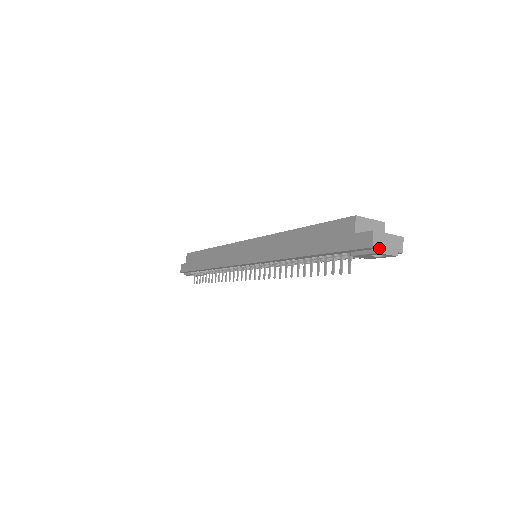
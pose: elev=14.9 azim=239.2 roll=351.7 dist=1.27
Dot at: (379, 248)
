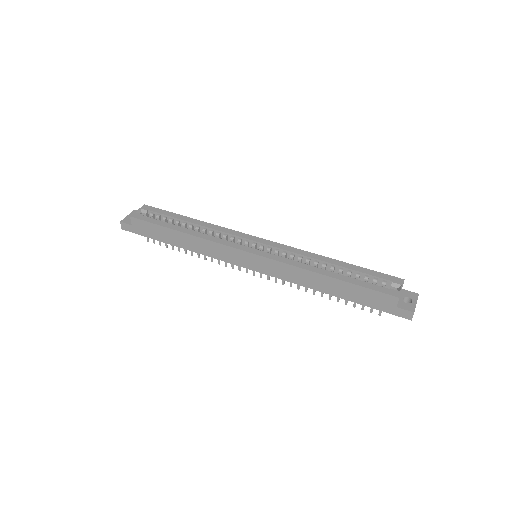
Dot at: occluded
